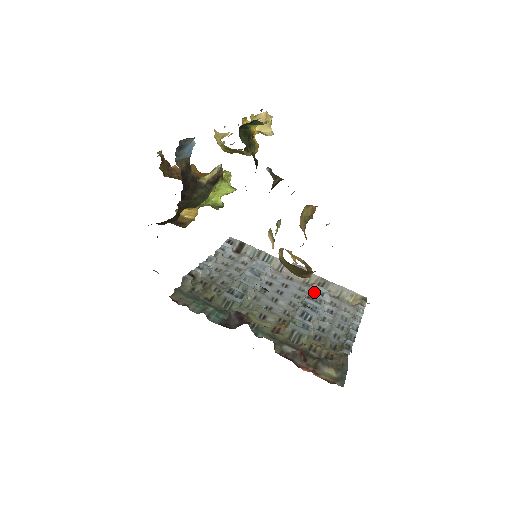
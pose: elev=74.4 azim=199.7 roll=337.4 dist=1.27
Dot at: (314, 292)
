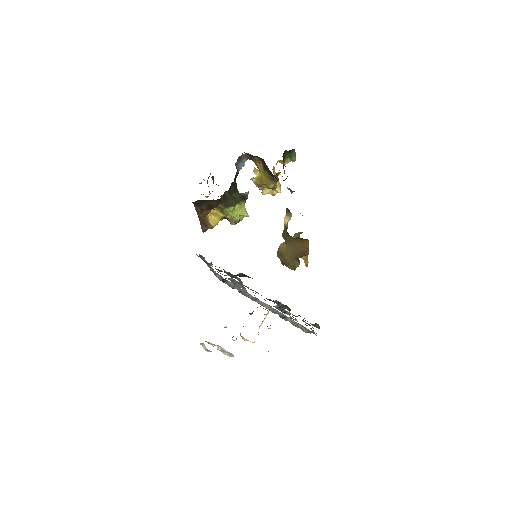
Dot at: (280, 314)
